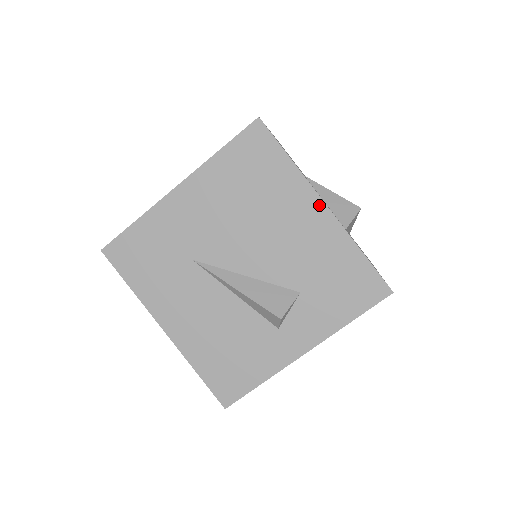
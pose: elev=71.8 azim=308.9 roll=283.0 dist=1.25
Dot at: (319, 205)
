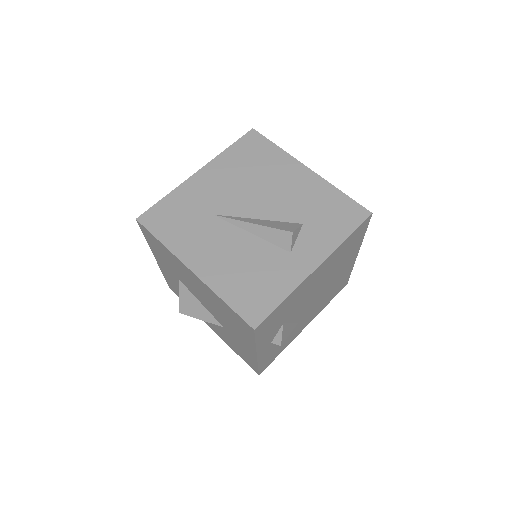
Dot at: (304, 169)
